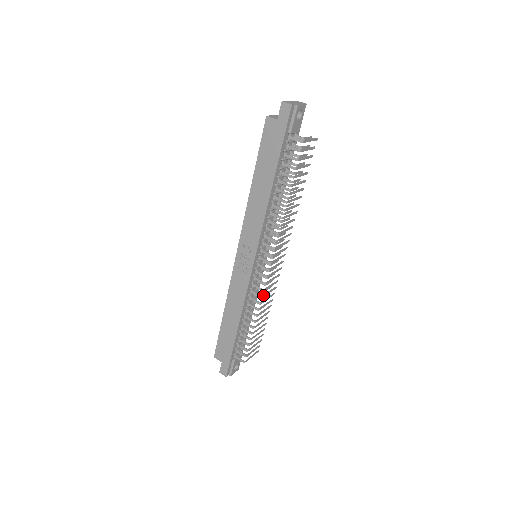
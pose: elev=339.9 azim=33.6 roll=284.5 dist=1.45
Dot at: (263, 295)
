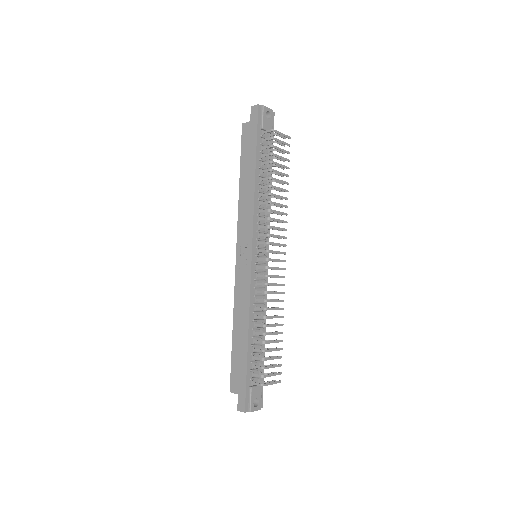
Dot at: (268, 291)
